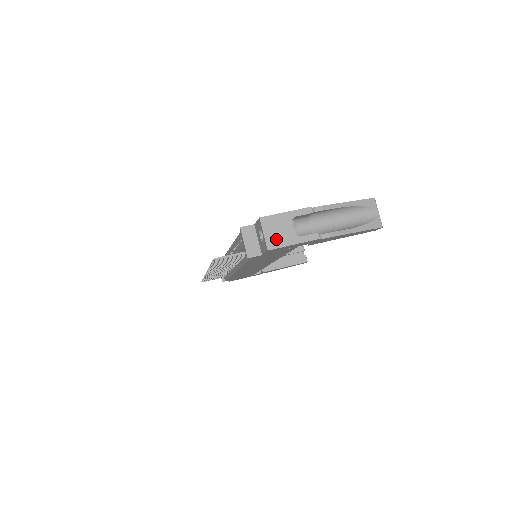
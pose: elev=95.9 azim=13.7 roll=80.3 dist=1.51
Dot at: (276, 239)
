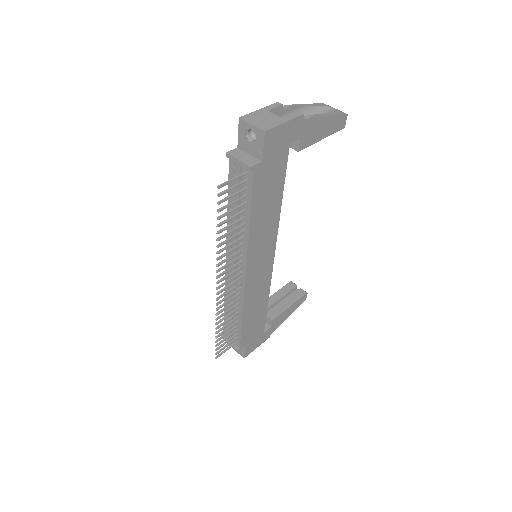
Dot at: (266, 124)
